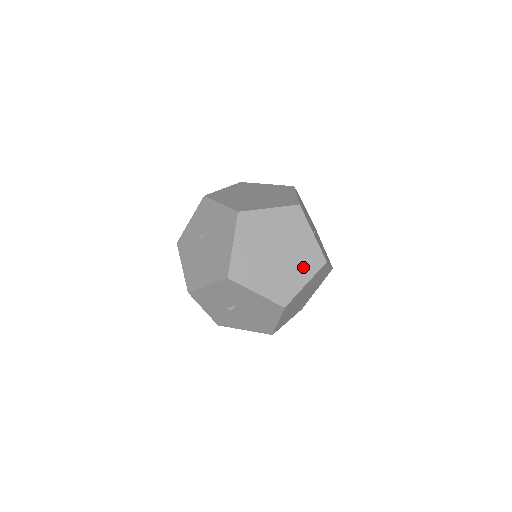
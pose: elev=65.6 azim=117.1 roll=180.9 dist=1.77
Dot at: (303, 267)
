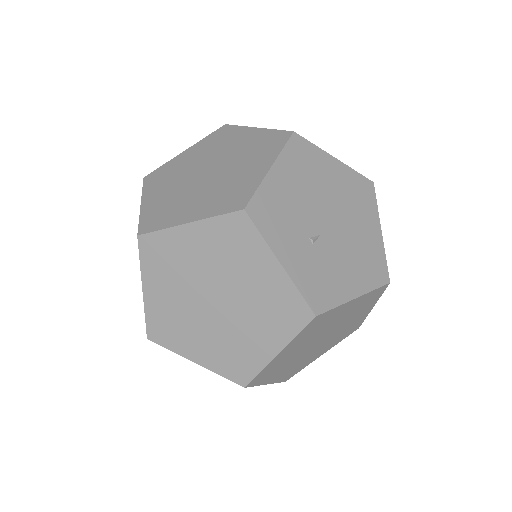
Dot at: (268, 325)
